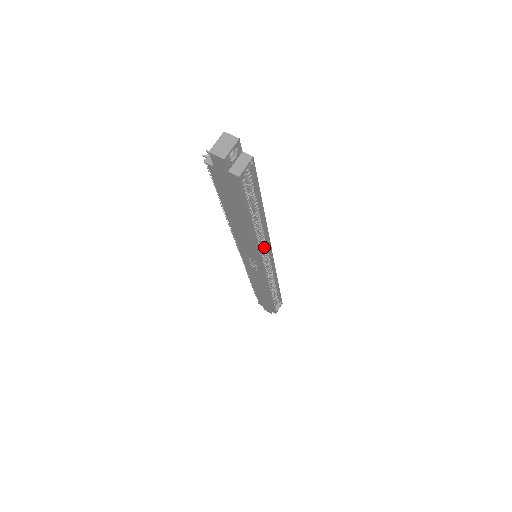
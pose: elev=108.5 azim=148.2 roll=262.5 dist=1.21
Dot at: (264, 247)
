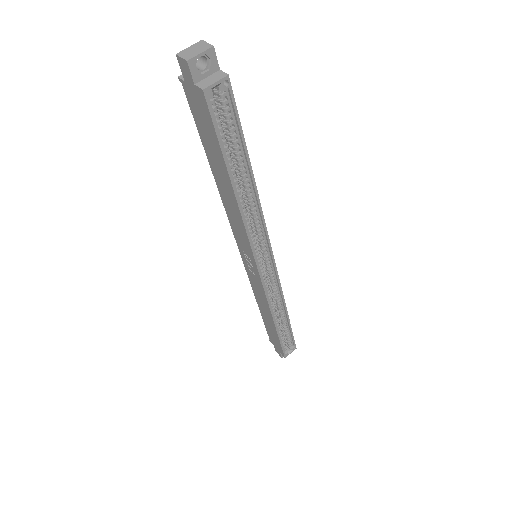
Dot at: (260, 239)
